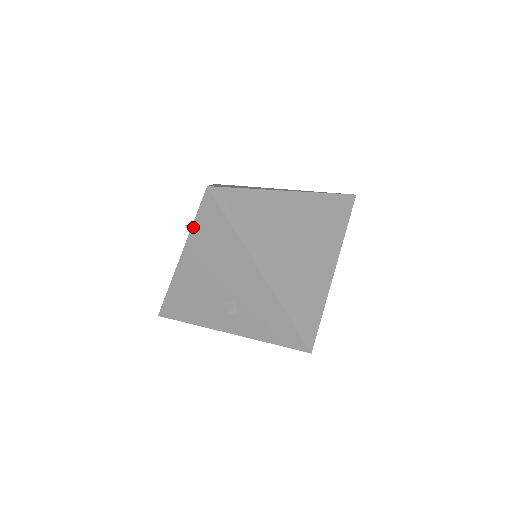
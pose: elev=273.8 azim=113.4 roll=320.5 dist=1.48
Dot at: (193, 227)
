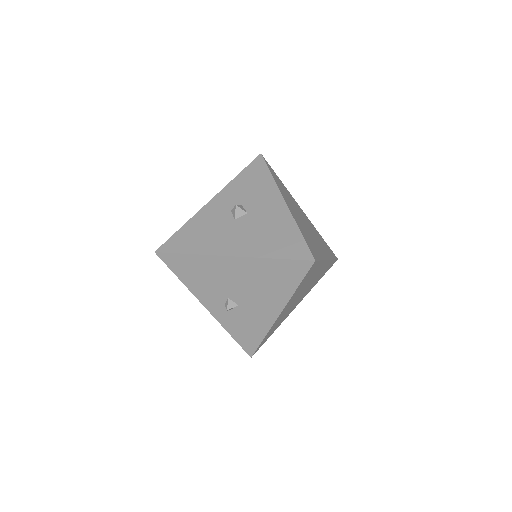
Dot at: (270, 259)
